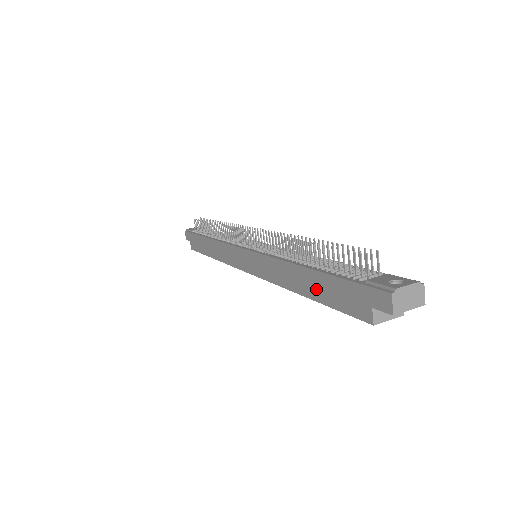
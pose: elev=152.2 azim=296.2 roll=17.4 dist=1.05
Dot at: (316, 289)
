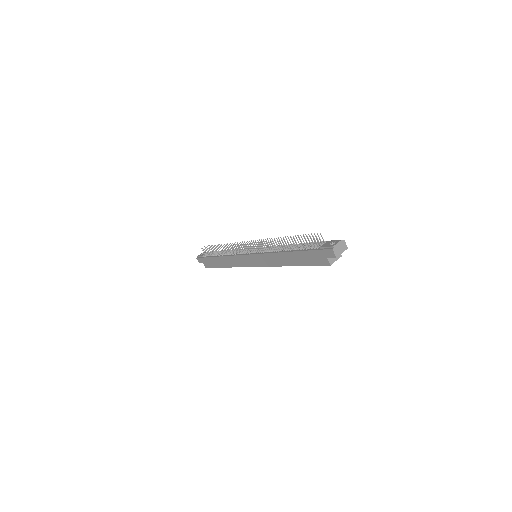
Dot at: (299, 260)
